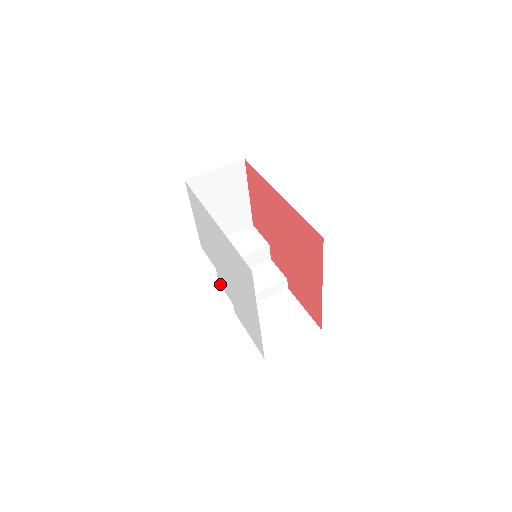
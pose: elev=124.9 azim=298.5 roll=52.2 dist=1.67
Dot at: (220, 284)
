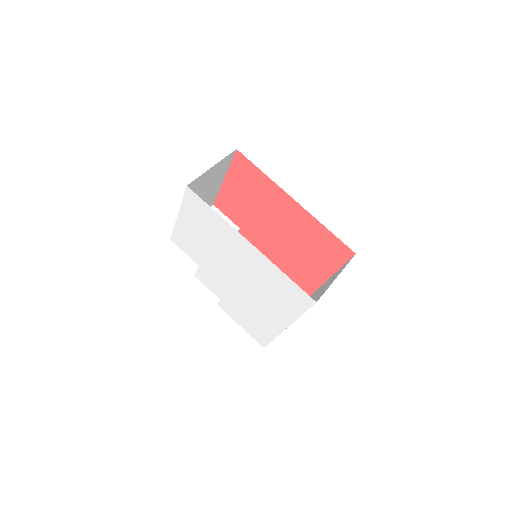
Dot at: (198, 278)
